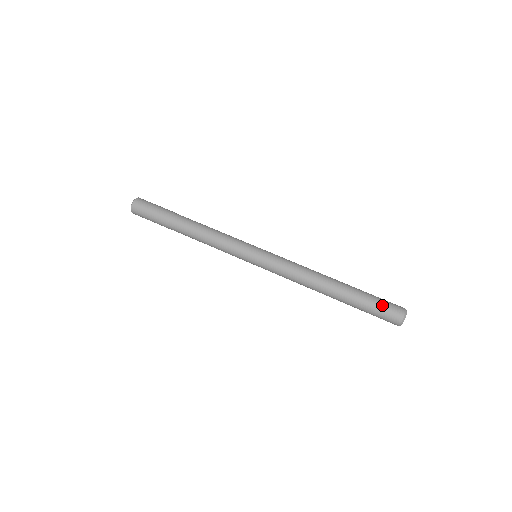
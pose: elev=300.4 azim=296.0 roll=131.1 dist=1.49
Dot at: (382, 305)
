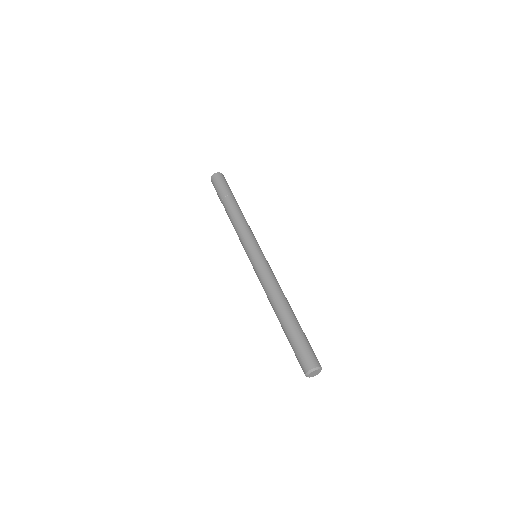
Dot at: (308, 347)
